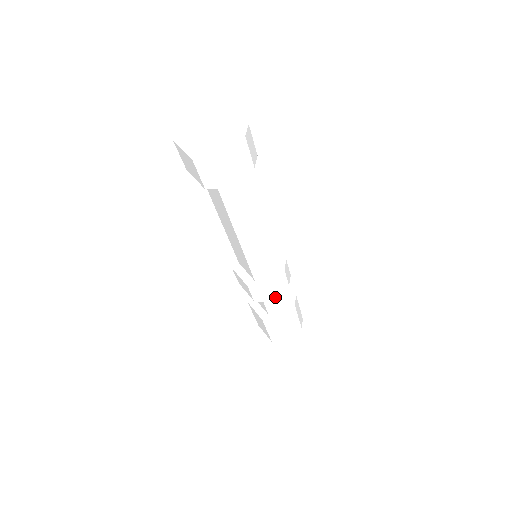
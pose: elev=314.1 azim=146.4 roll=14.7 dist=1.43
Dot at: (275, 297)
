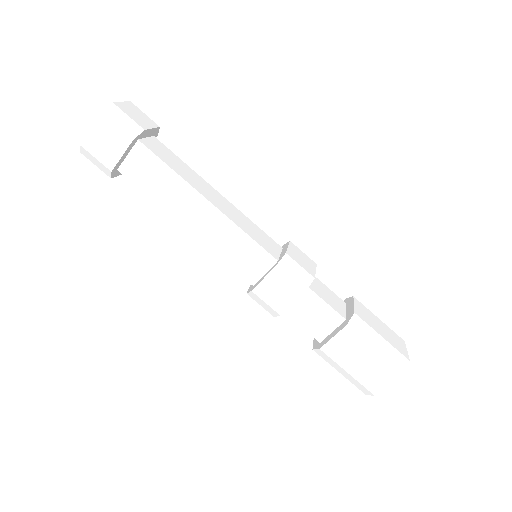
Dot at: (311, 313)
